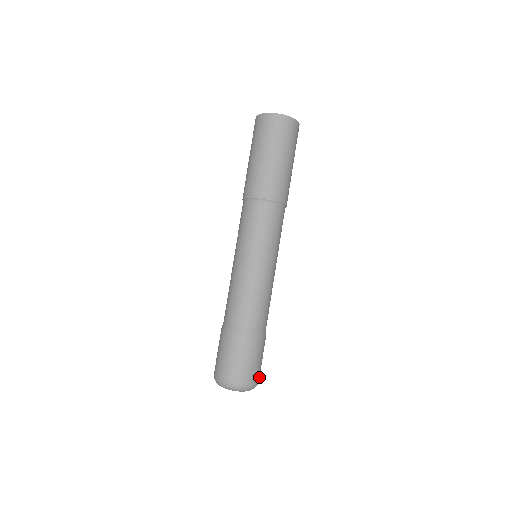
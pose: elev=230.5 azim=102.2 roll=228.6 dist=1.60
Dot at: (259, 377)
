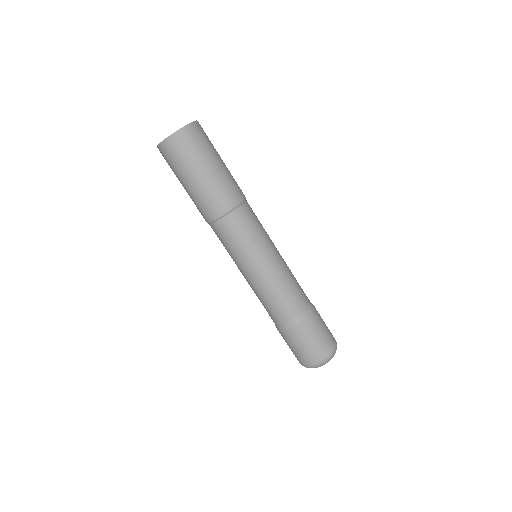
Dot at: (333, 341)
